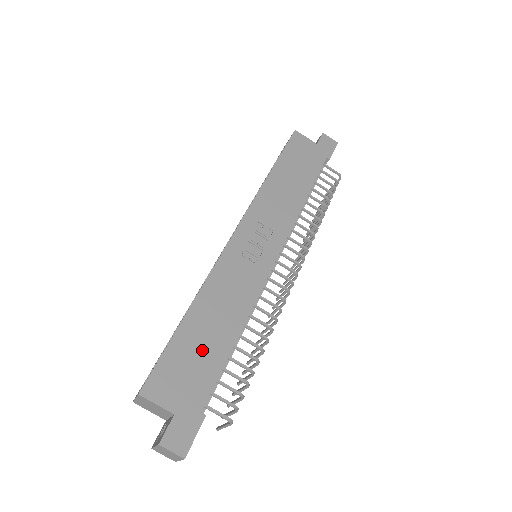
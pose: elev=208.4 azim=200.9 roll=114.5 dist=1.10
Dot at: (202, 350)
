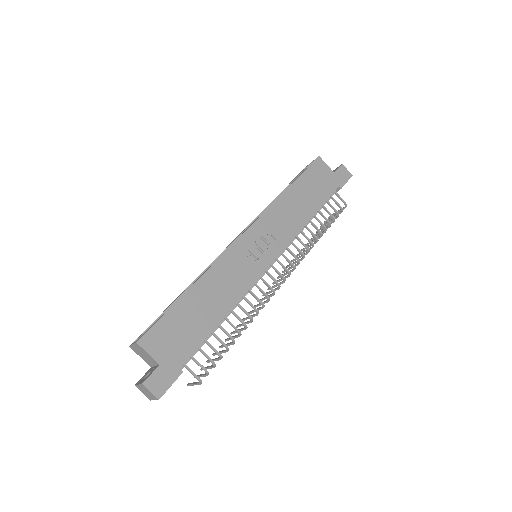
Dot at: (193, 321)
